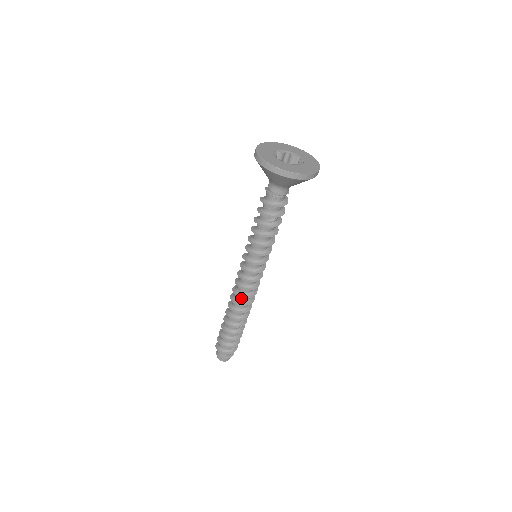
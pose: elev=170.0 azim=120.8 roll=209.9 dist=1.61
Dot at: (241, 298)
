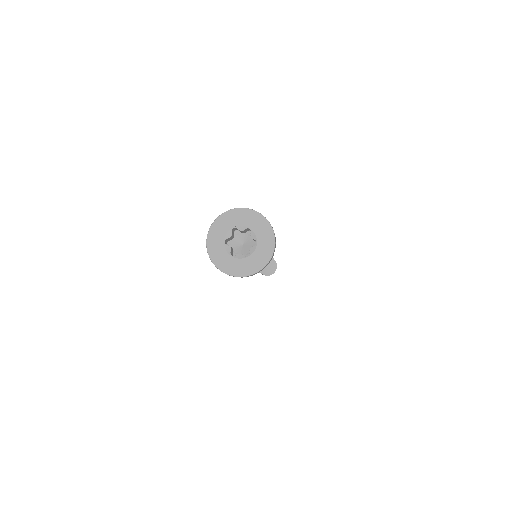
Dot at: occluded
